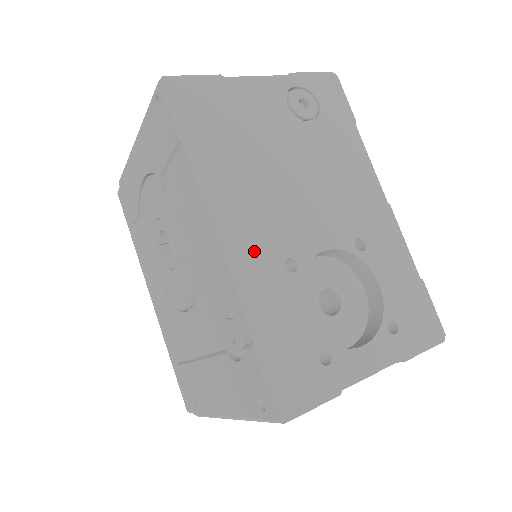
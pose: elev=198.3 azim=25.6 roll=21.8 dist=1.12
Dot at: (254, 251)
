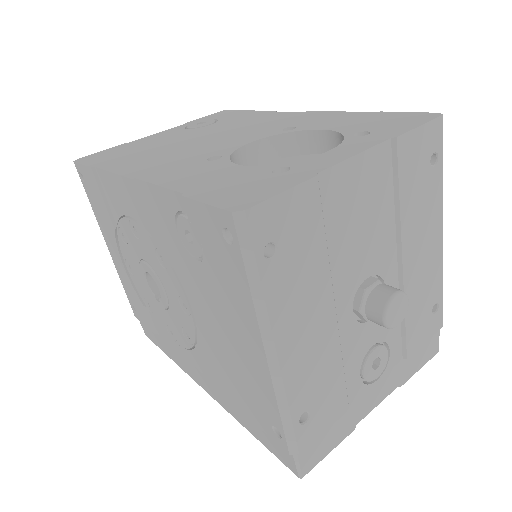
Dot at: (171, 168)
